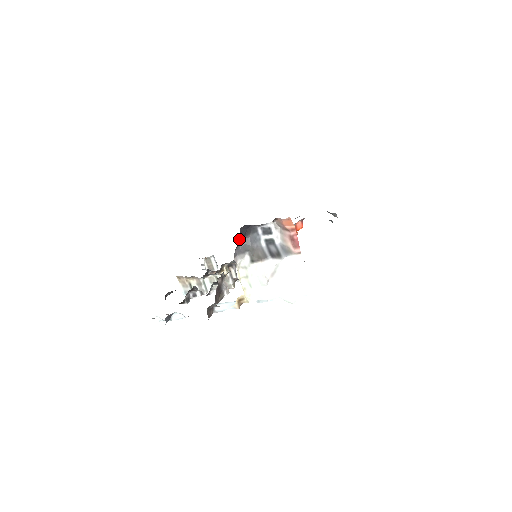
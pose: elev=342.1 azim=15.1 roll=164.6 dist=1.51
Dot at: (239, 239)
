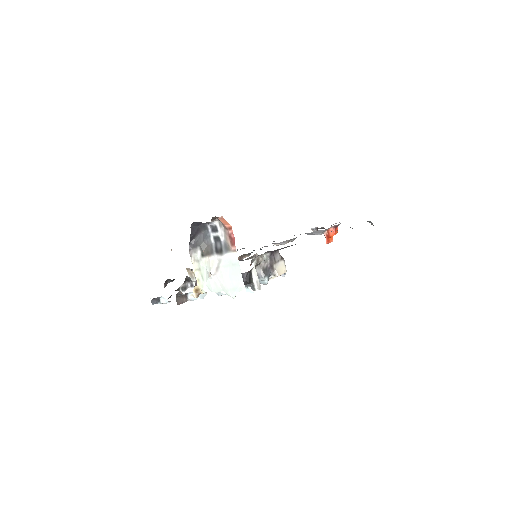
Dot at: (191, 235)
